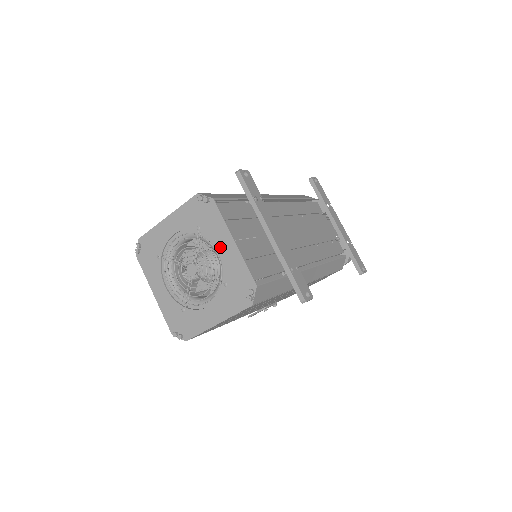
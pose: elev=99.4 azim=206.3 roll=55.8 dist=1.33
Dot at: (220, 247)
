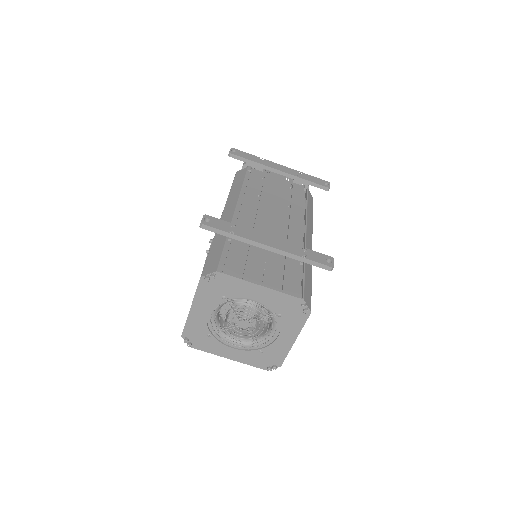
Dot at: (253, 297)
